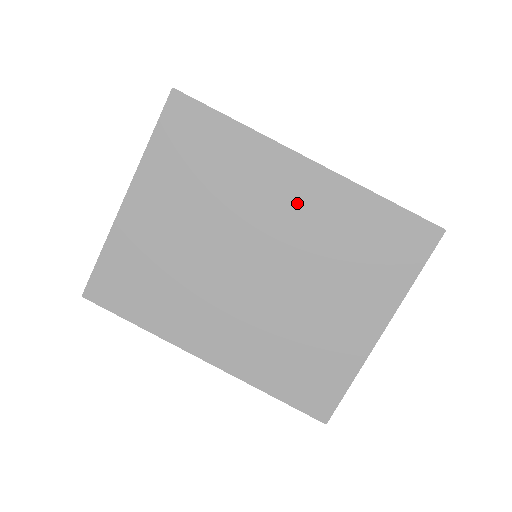
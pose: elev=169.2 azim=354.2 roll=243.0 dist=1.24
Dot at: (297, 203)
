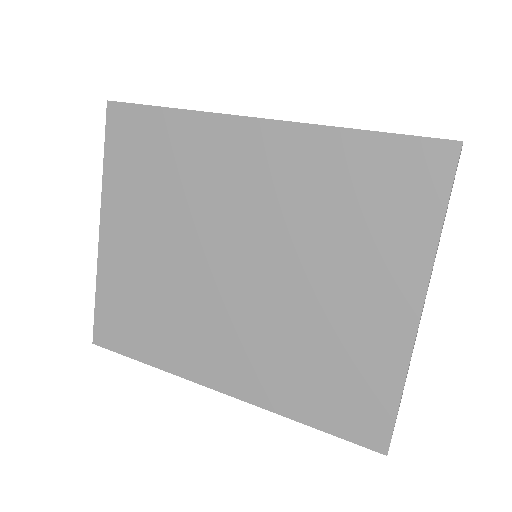
Dot at: (260, 175)
